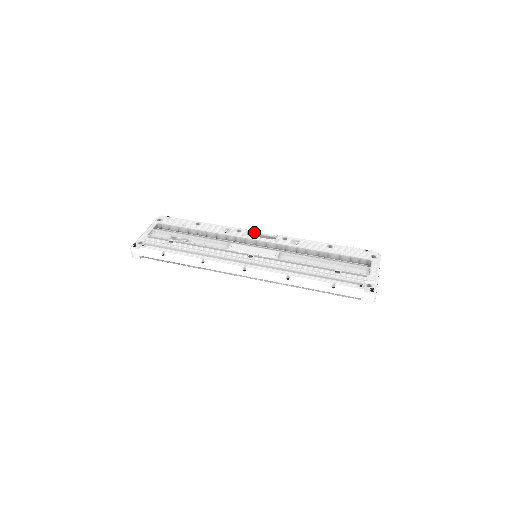
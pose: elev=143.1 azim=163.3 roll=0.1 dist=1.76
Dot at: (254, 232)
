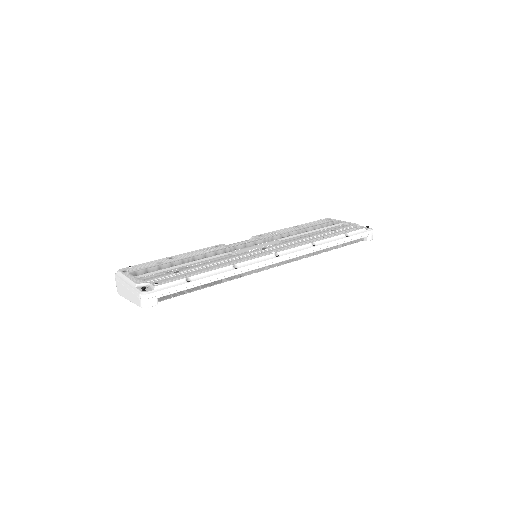
Dot at: occluded
